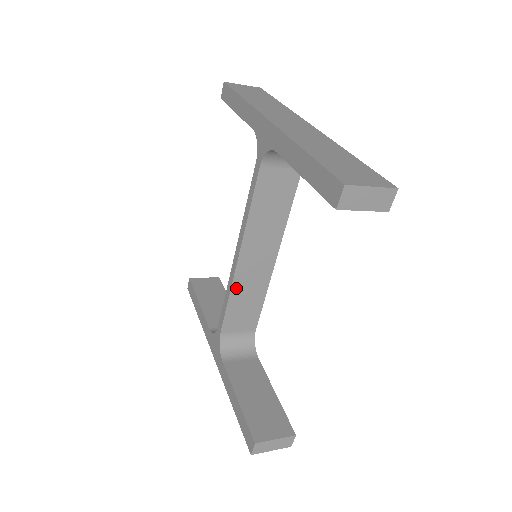
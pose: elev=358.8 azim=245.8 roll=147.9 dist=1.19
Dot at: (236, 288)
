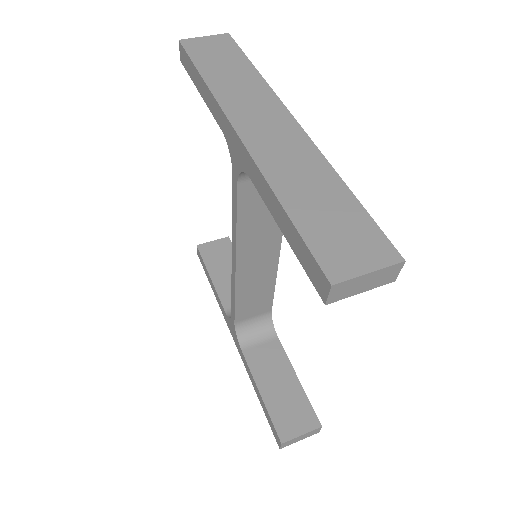
Dot at: (241, 288)
